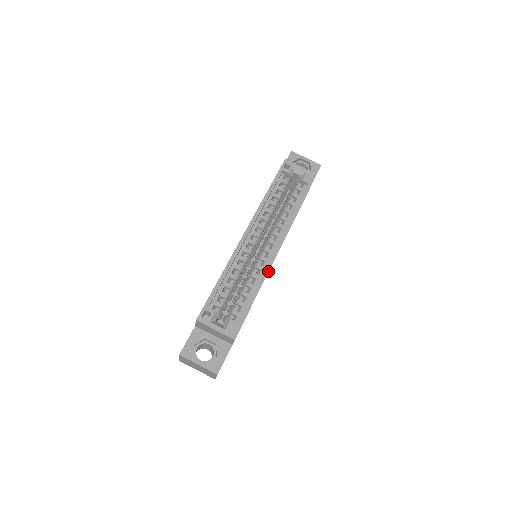
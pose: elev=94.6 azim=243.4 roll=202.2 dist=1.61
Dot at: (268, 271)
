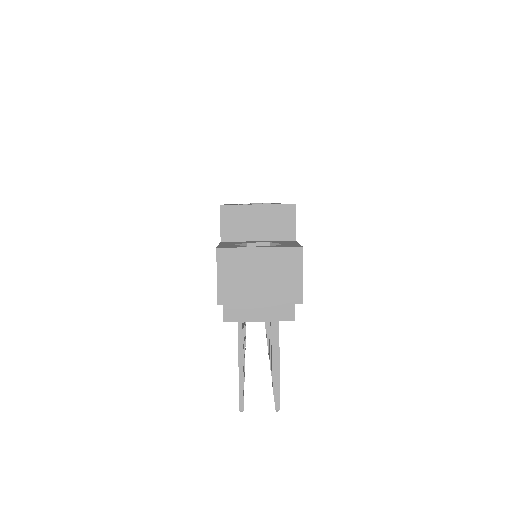
Dot at: occluded
